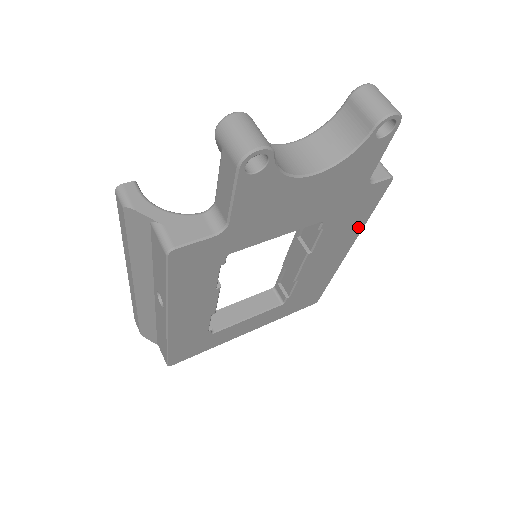
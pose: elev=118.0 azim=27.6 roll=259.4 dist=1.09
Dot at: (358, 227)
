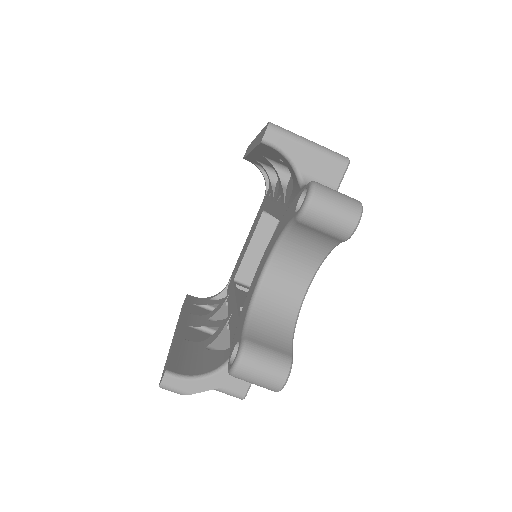
Dot at: occluded
